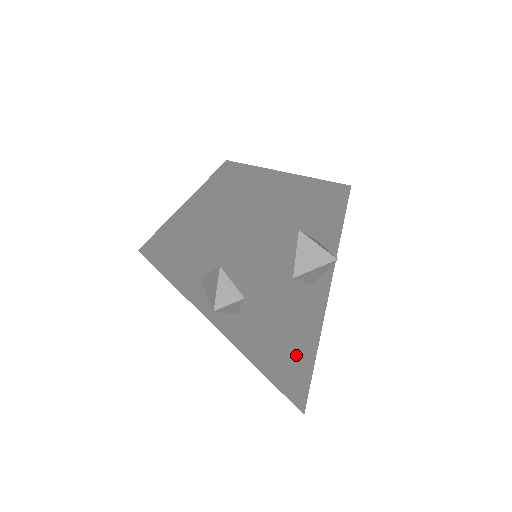
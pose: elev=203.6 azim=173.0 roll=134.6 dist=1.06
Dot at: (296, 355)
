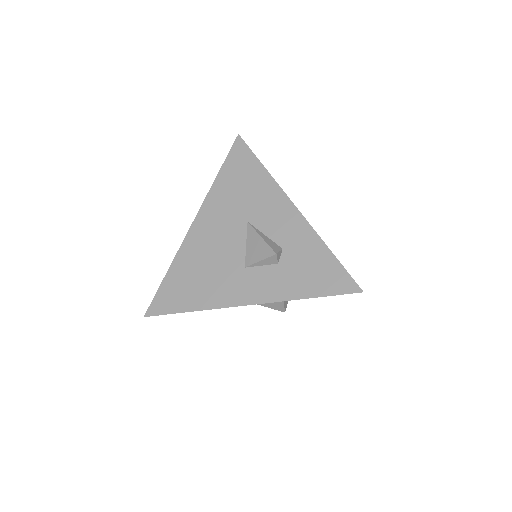
Dot at: occluded
